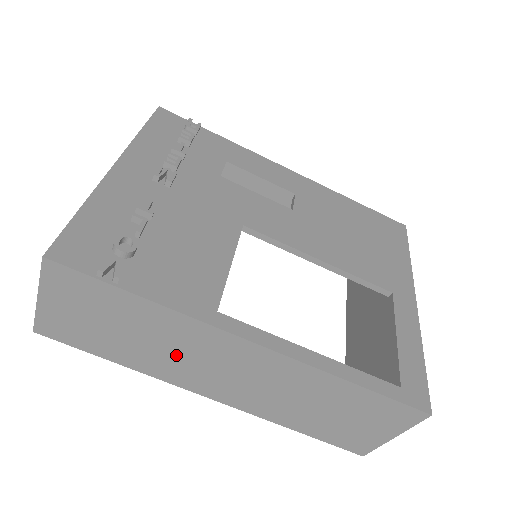
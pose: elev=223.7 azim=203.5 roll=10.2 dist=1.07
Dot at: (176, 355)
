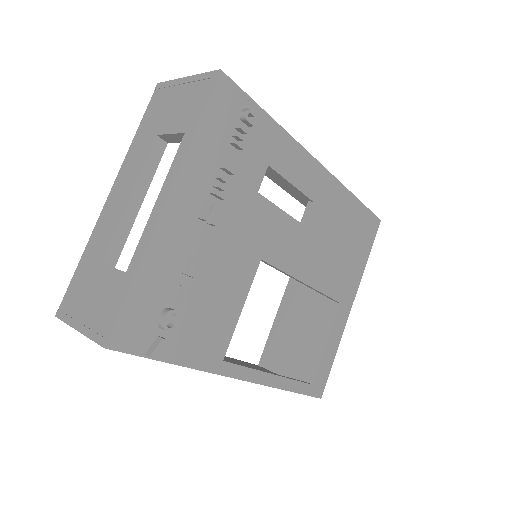
Dot at: occluded
